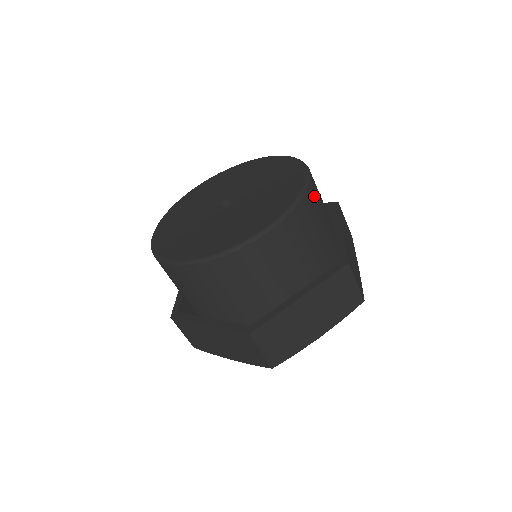
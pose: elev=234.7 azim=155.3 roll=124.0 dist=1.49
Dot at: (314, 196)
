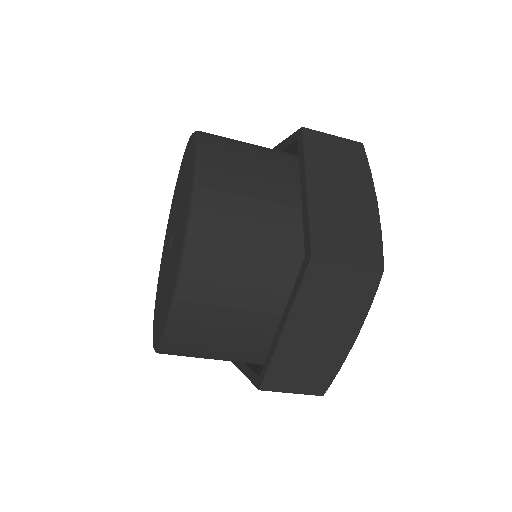
Dot at: (217, 198)
